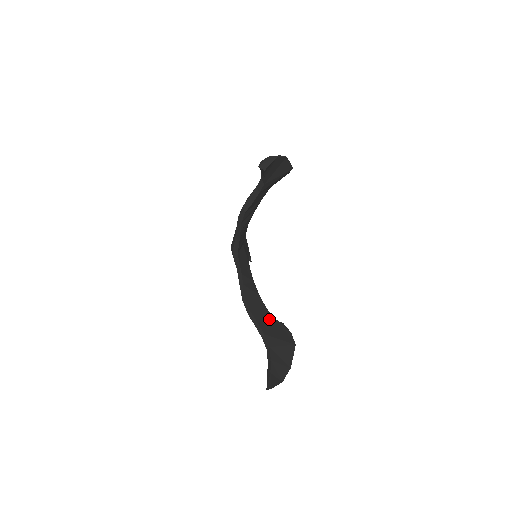
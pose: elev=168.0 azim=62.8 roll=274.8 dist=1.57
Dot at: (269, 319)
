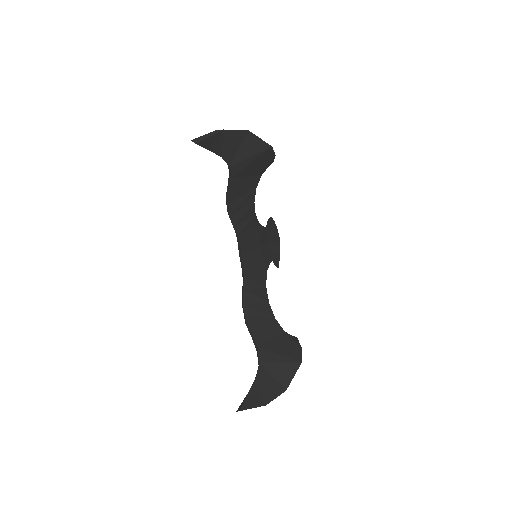
Dot at: (274, 331)
